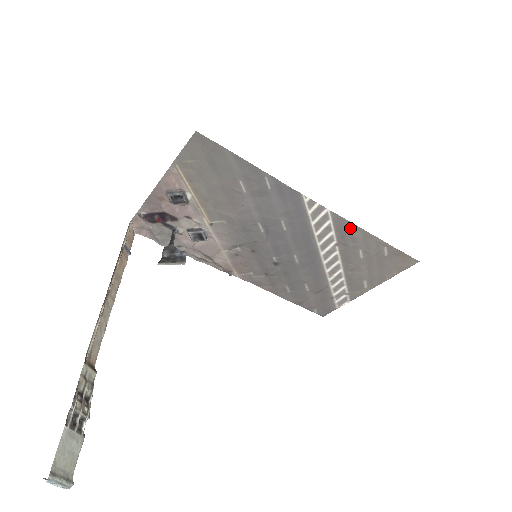
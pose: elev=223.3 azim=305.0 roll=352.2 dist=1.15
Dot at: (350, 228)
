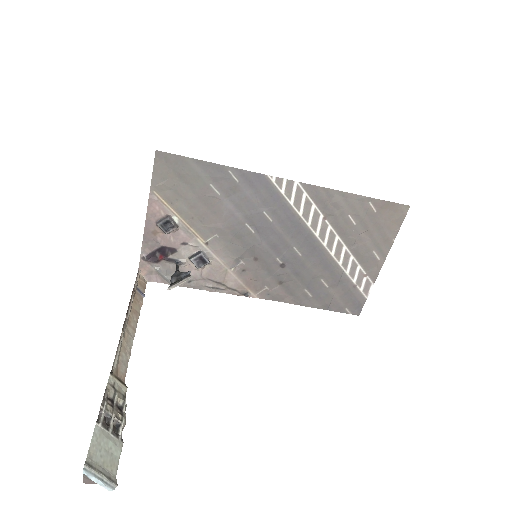
Dot at: (326, 194)
